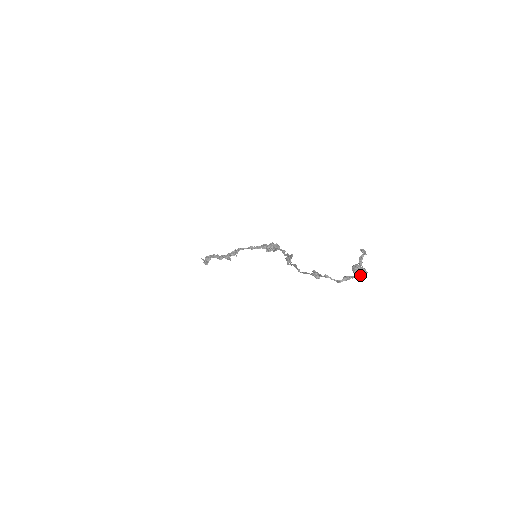
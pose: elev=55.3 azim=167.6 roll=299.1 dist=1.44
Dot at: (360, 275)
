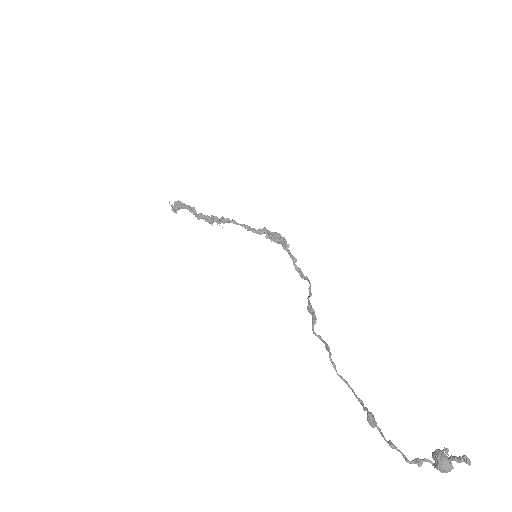
Dot at: (444, 472)
